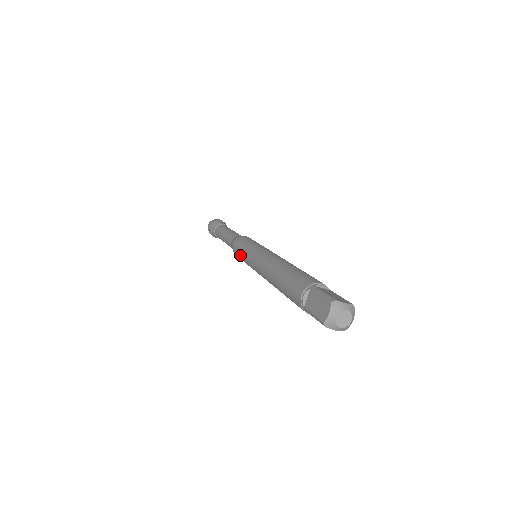
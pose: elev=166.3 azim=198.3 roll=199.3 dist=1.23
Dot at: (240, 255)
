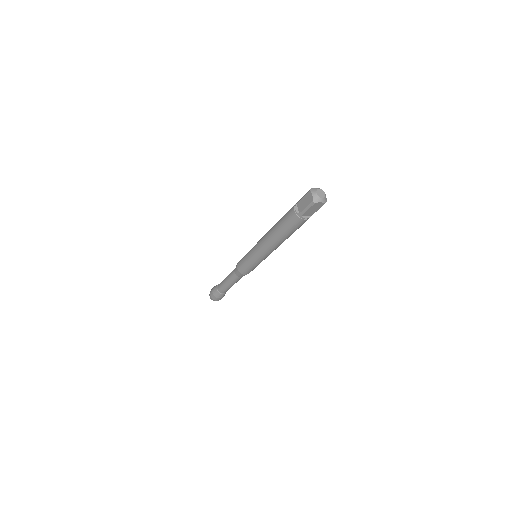
Dot at: occluded
